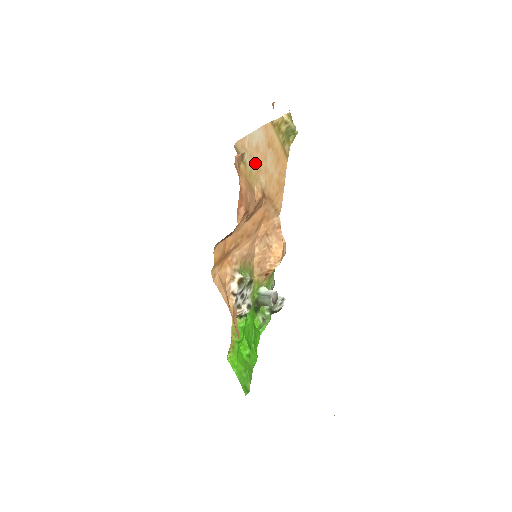
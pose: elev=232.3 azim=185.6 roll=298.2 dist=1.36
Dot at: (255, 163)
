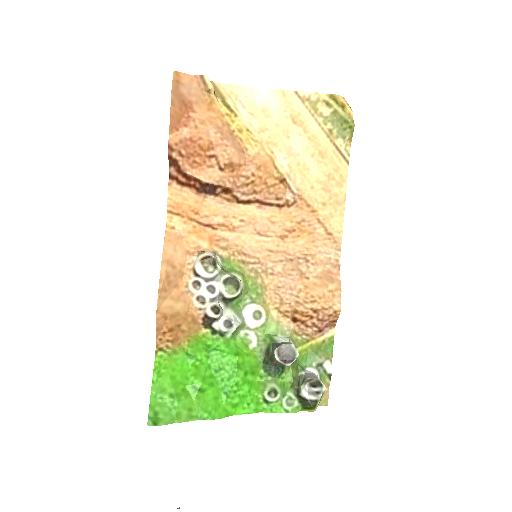
Dot at: (263, 129)
